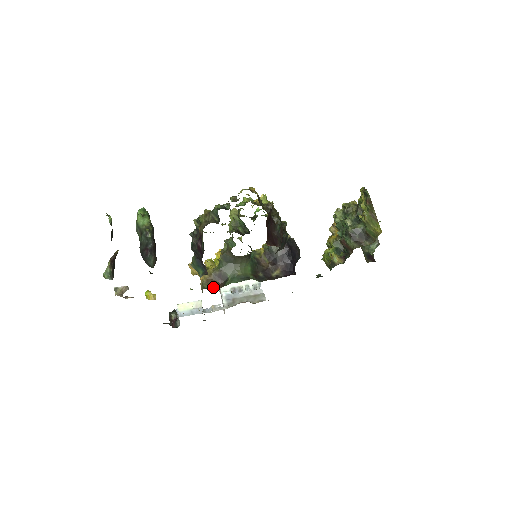
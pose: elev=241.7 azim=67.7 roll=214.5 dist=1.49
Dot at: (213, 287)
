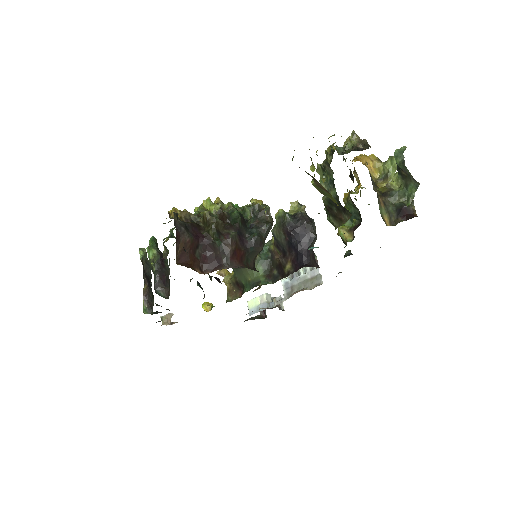
Dot at: (235, 298)
